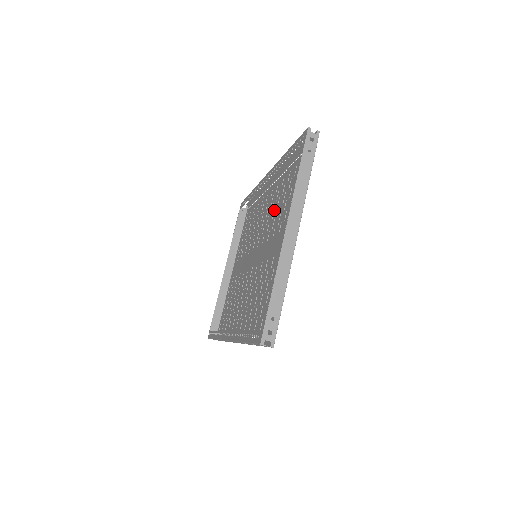
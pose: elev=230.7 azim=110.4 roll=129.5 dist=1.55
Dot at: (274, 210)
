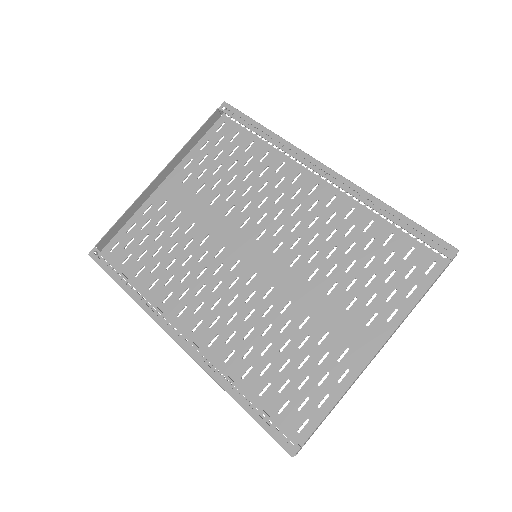
Dot at: (319, 234)
